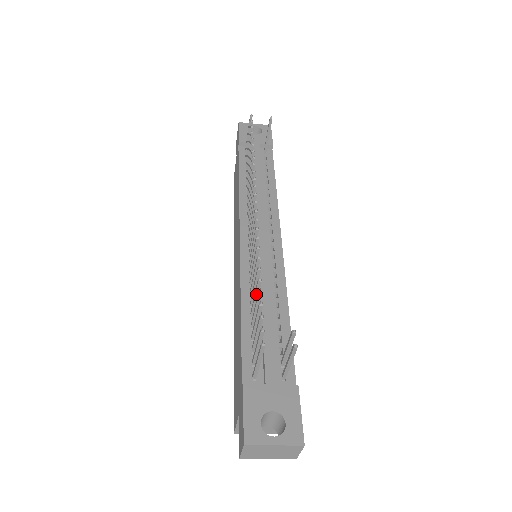
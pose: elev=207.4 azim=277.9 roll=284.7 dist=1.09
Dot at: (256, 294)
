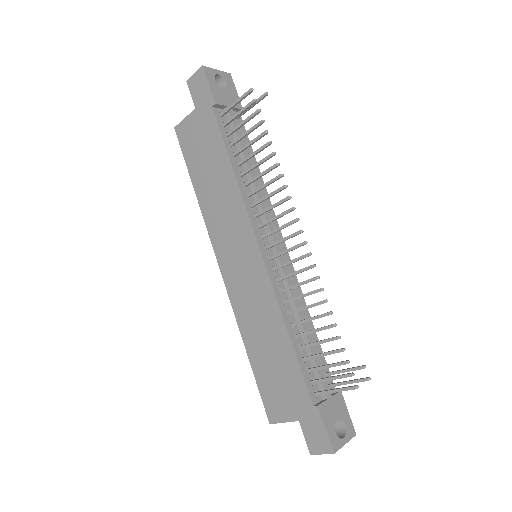
Dot at: occluded
